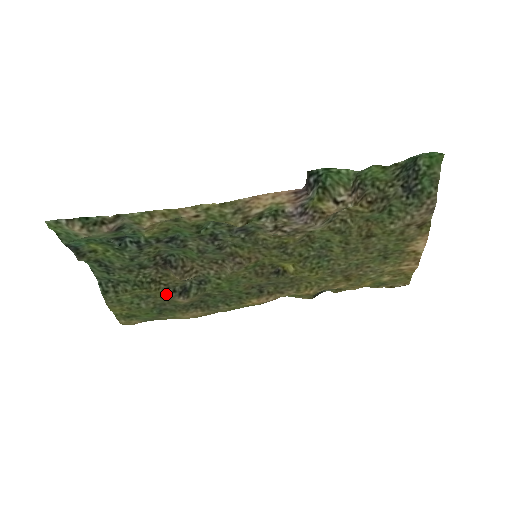
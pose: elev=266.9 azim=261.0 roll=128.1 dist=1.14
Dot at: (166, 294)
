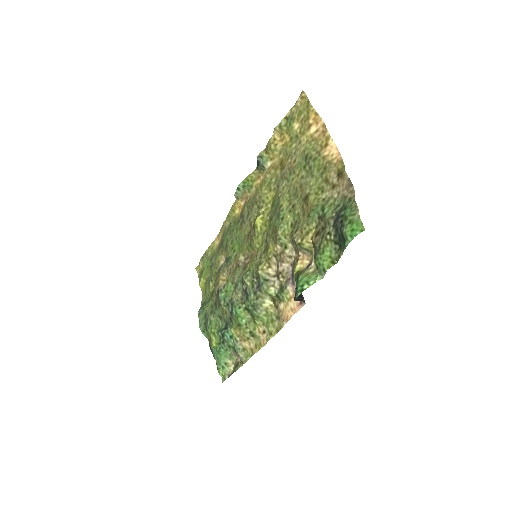
Dot at: (217, 272)
